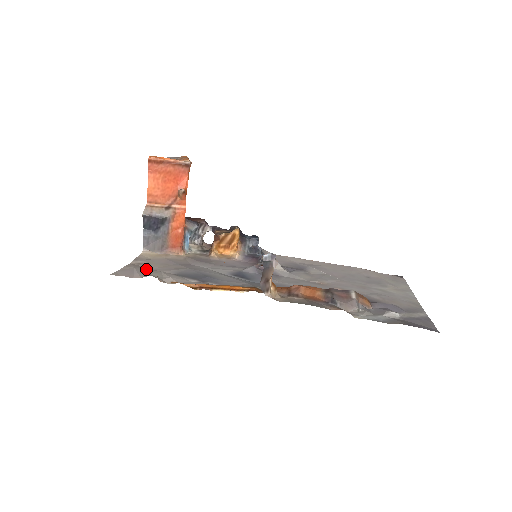
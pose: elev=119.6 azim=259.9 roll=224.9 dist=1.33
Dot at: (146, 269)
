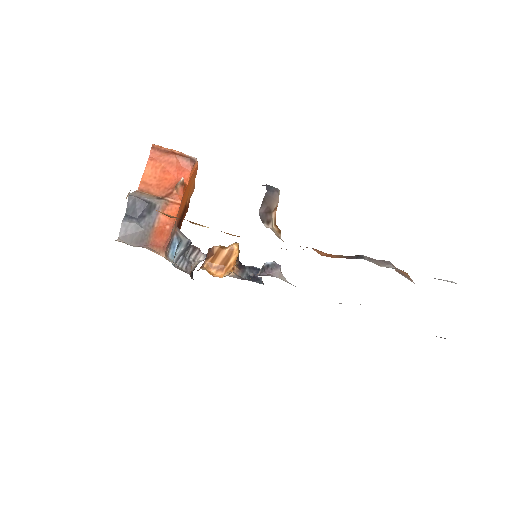
Dot at: occluded
